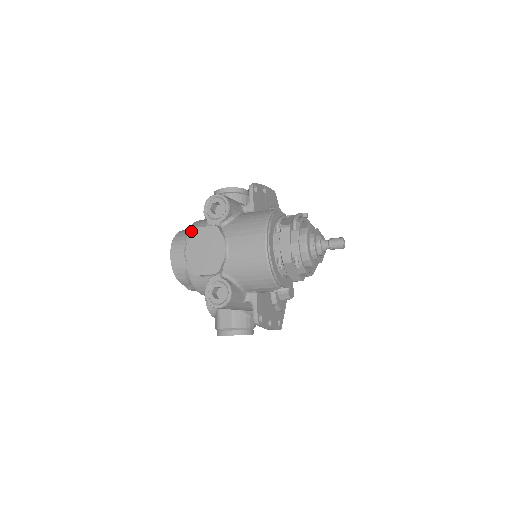
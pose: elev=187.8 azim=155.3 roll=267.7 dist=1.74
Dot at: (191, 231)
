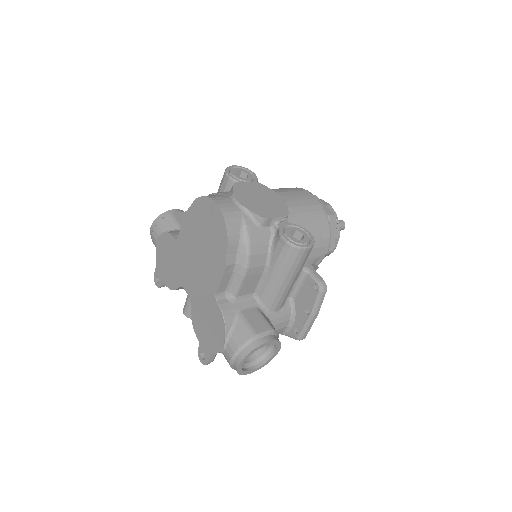
Dot at: (222, 192)
